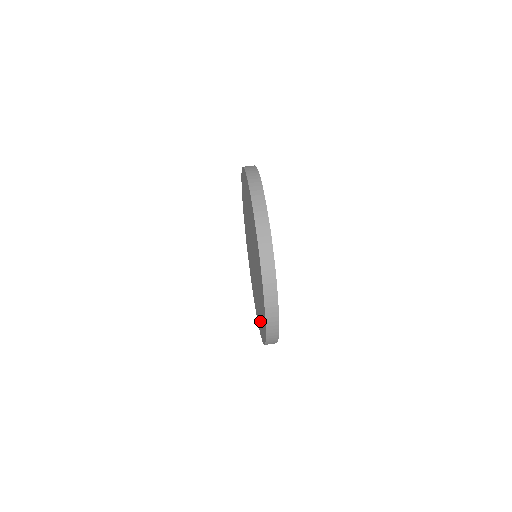
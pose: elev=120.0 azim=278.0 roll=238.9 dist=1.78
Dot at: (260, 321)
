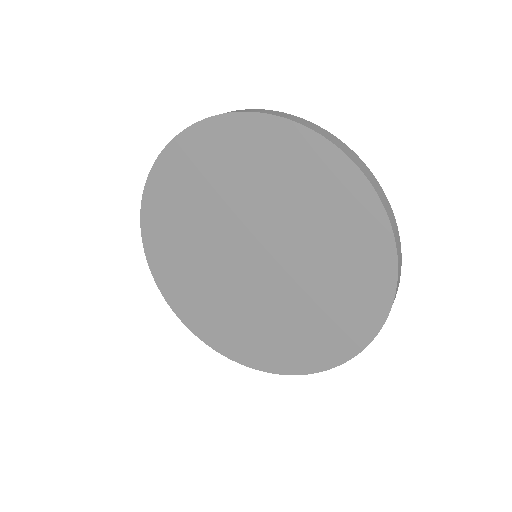
Dot at: (334, 326)
